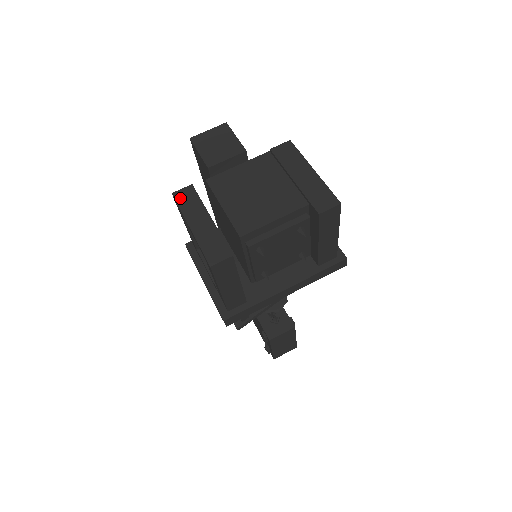
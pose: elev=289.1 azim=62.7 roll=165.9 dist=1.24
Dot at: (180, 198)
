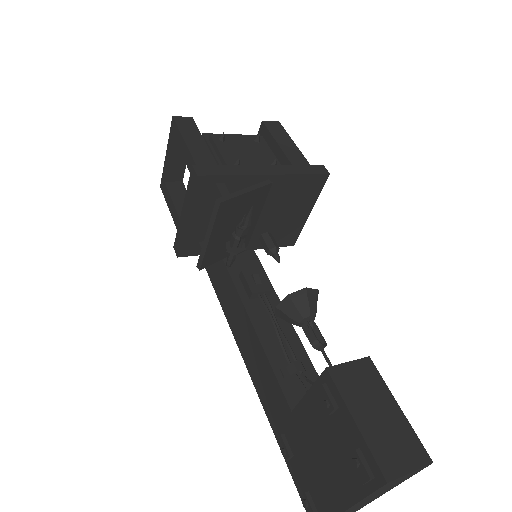
Dot at: occluded
